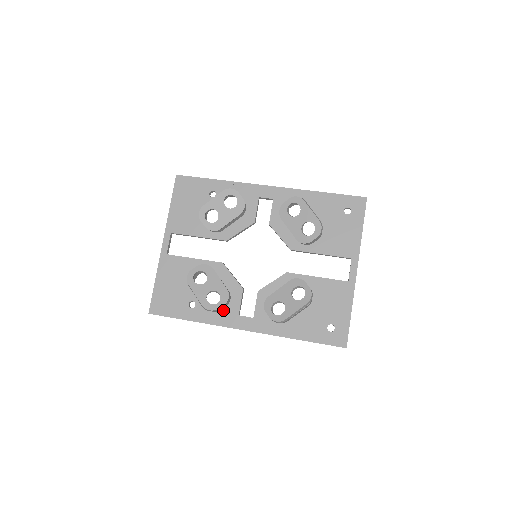
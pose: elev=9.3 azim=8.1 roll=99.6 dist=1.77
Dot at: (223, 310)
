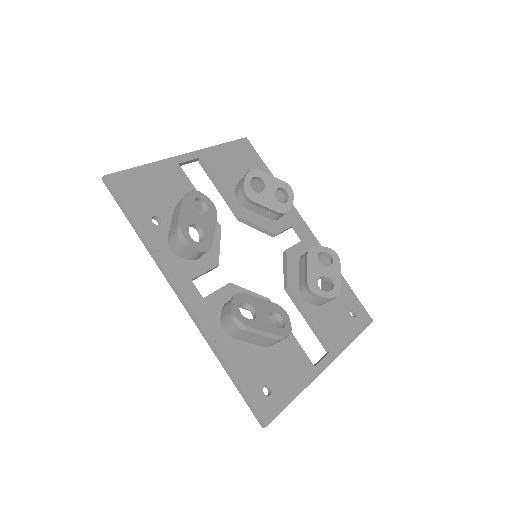
Dot at: (181, 259)
